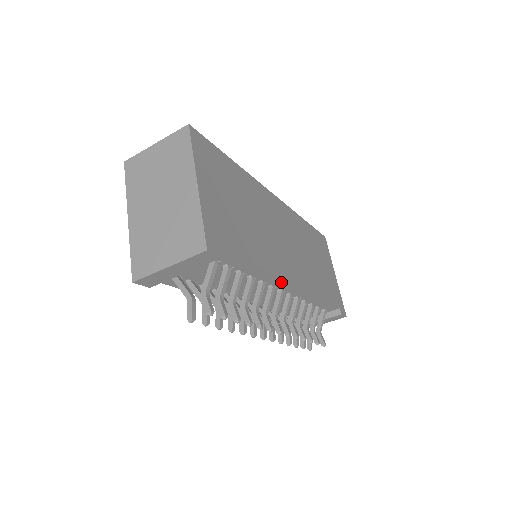
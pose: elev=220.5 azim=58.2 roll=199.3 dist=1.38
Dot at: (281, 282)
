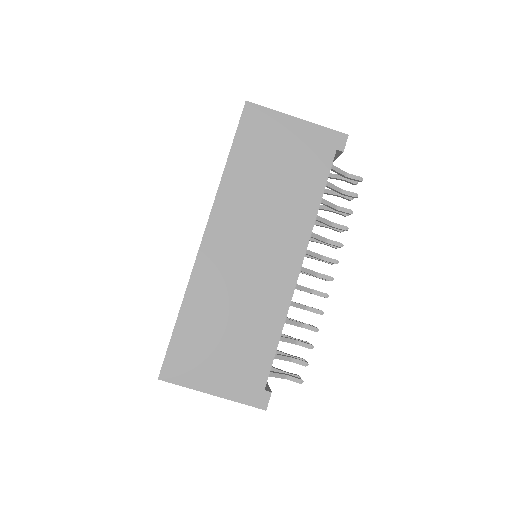
Dot at: (294, 287)
